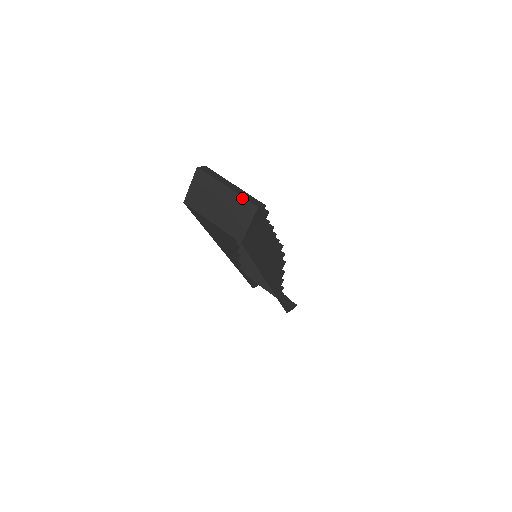
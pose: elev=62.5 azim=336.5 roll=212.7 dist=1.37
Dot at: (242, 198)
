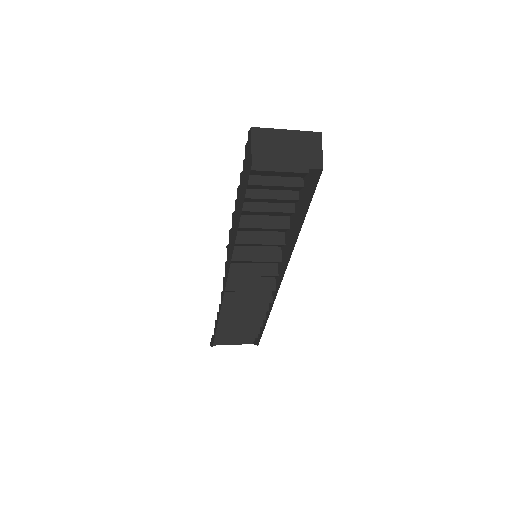
Dot at: (305, 132)
